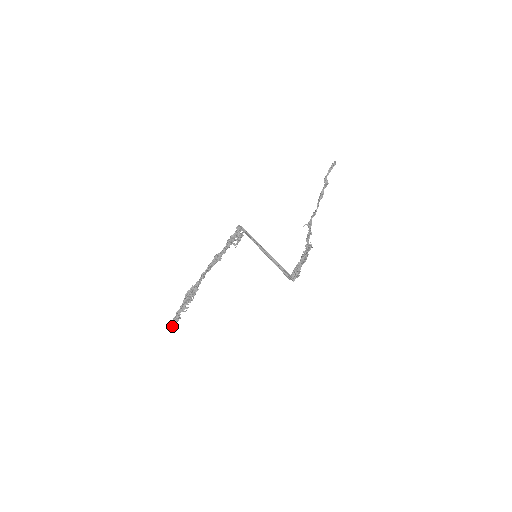
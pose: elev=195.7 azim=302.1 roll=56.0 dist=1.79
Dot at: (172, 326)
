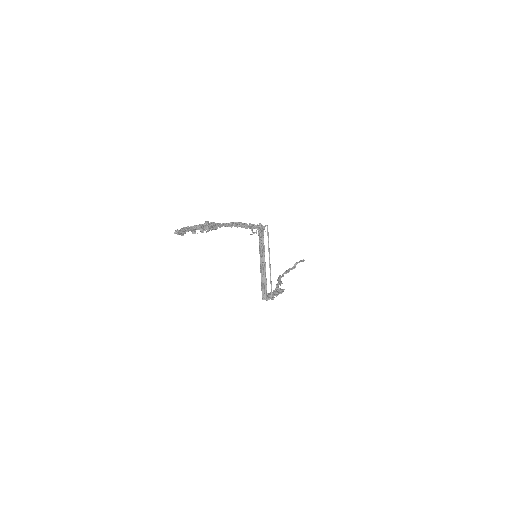
Dot at: (178, 232)
